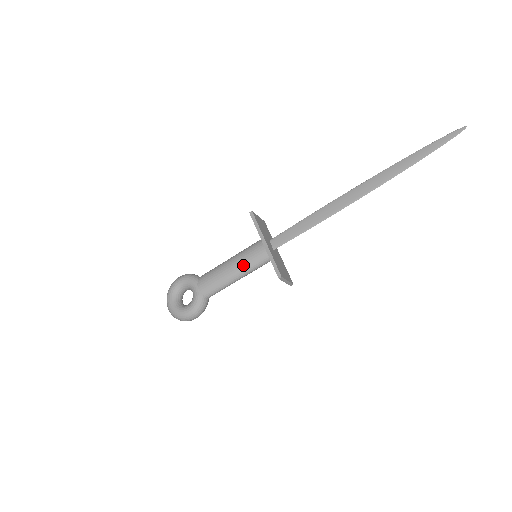
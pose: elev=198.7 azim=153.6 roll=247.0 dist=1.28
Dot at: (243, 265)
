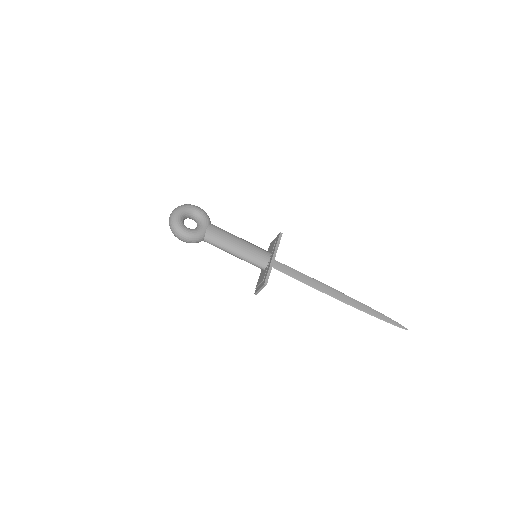
Dot at: (247, 251)
